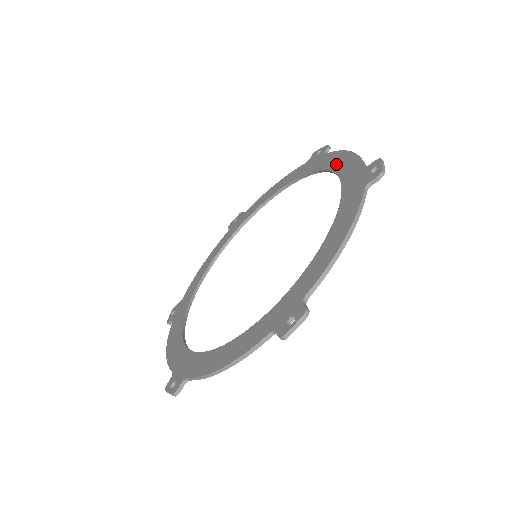
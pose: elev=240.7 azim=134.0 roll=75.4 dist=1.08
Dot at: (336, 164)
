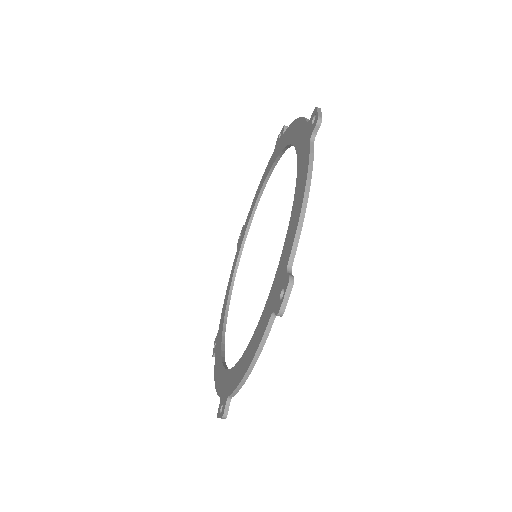
Dot at: (290, 136)
